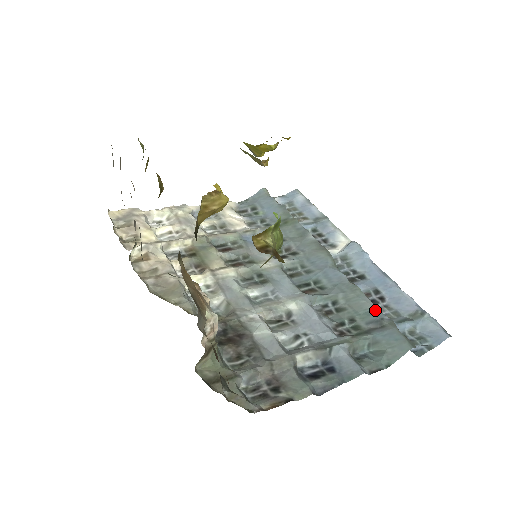
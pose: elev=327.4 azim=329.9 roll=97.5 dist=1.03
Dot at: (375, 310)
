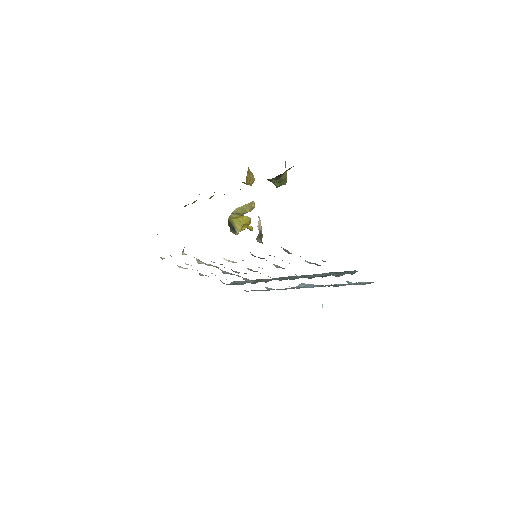
Dot at: (331, 272)
